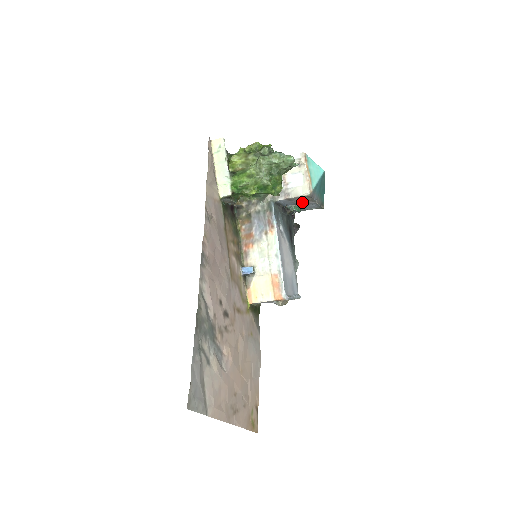
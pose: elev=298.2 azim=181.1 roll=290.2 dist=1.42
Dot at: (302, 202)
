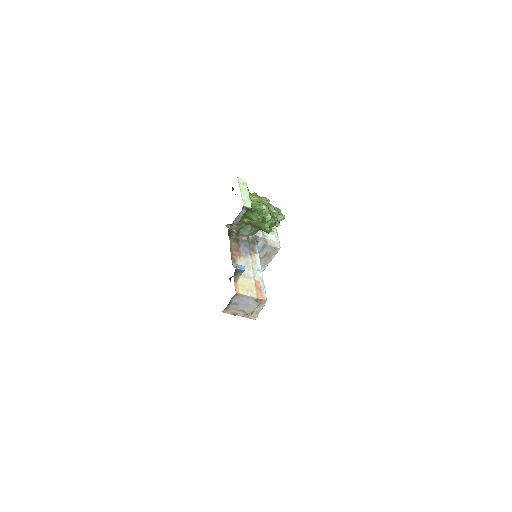
Dot at: (260, 259)
